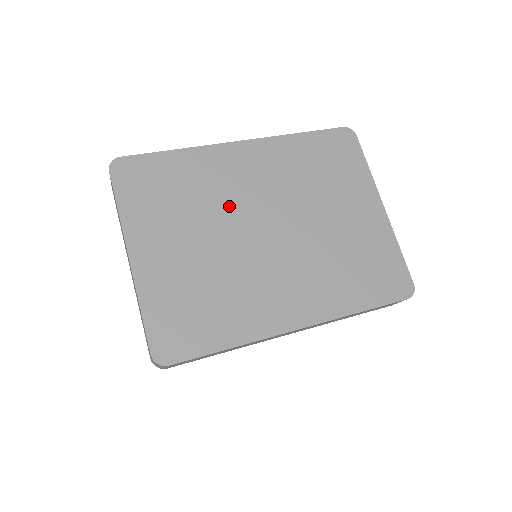
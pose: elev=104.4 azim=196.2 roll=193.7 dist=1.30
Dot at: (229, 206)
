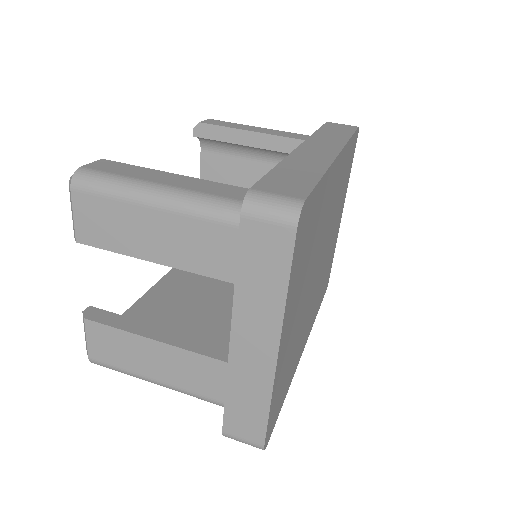
Dot at: (318, 246)
